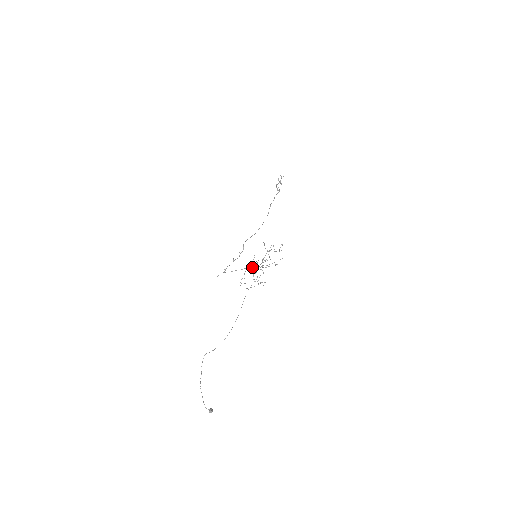
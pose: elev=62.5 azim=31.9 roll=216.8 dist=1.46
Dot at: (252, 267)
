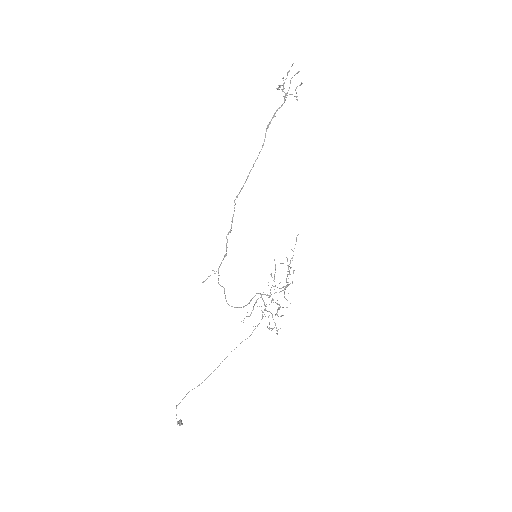
Dot at: occluded
